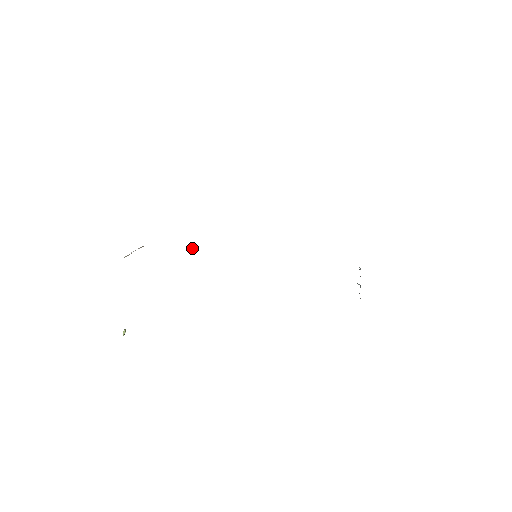
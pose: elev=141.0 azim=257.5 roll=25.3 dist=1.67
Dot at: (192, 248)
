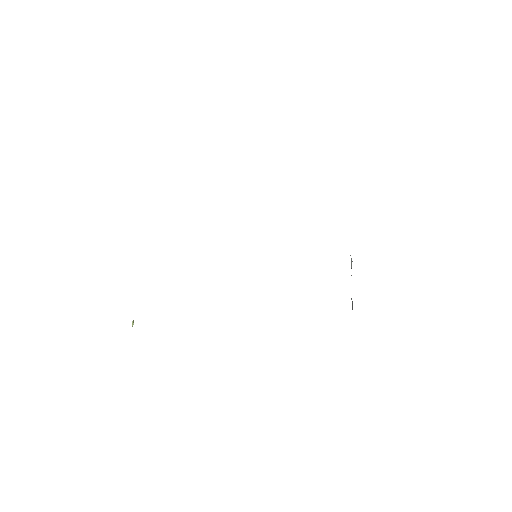
Dot at: occluded
